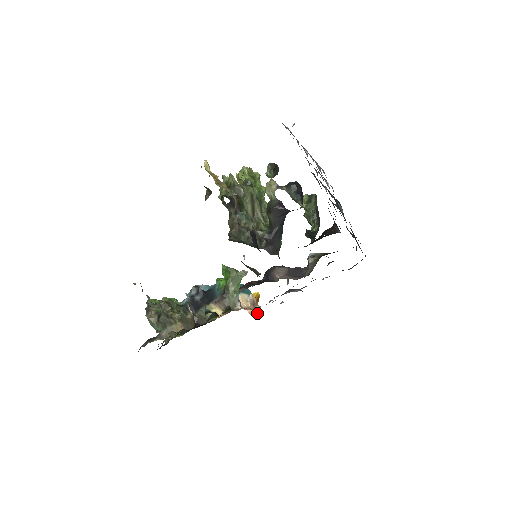
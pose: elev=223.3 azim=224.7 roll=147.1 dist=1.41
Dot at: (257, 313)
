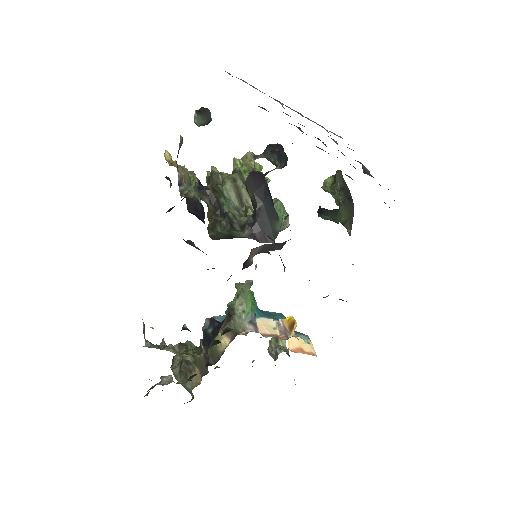
Dot at: (310, 353)
